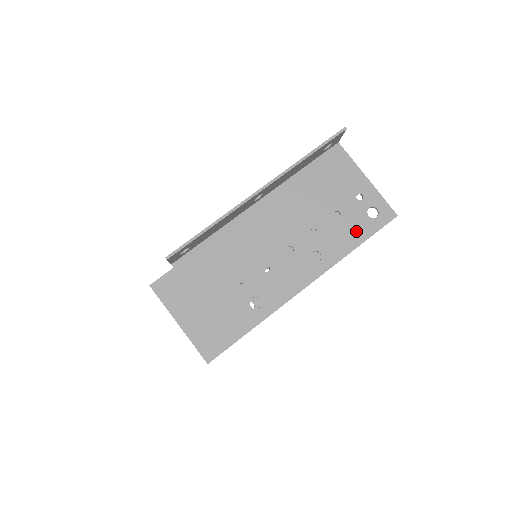
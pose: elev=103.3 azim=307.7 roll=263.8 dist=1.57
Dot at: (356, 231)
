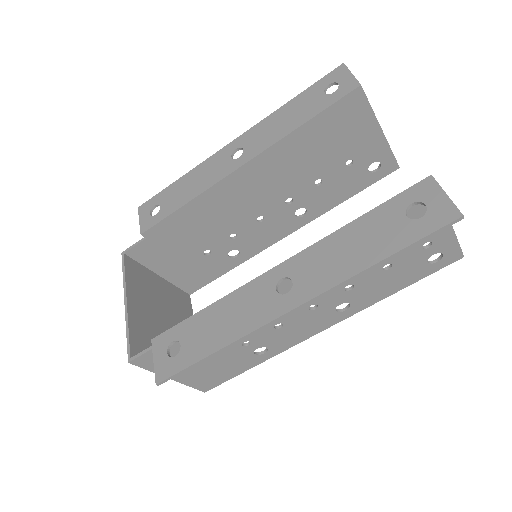
Dot at: (403, 279)
